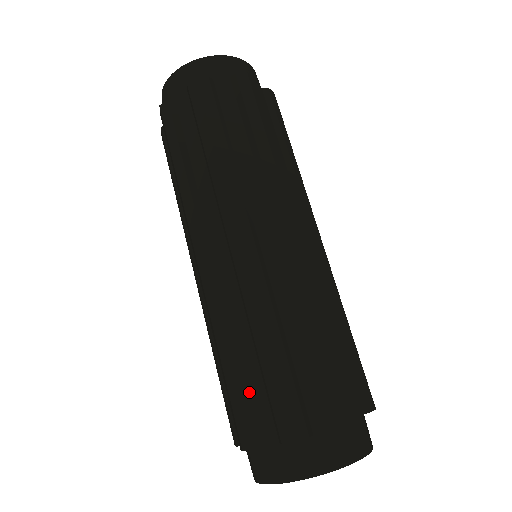
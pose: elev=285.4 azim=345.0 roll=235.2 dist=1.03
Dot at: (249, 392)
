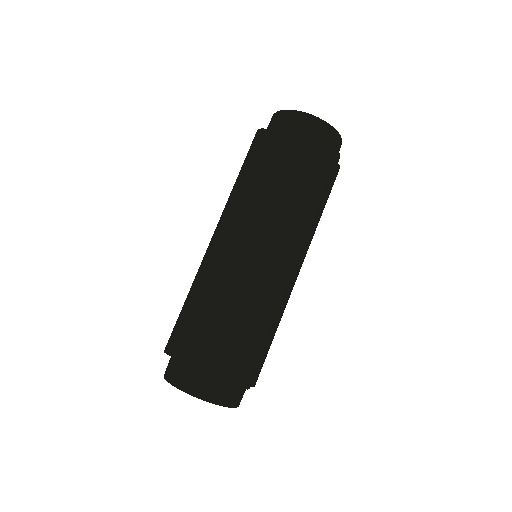
Dot at: (185, 325)
